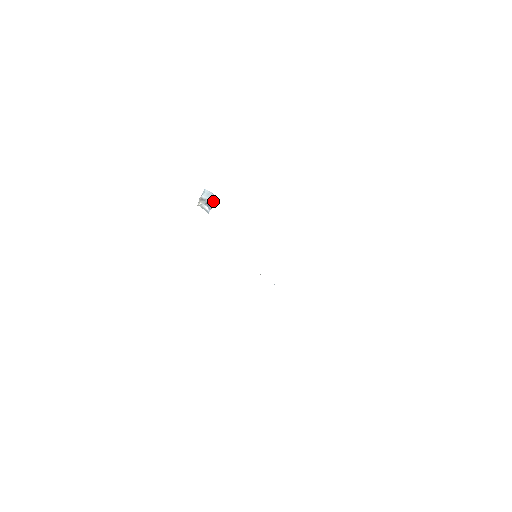
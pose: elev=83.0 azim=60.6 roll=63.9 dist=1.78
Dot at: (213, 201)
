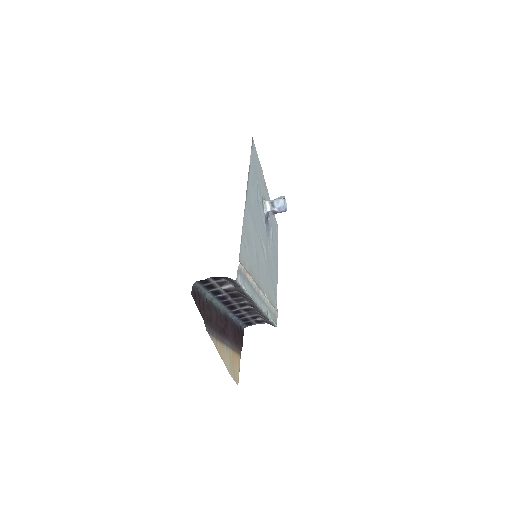
Dot at: (278, 204)
